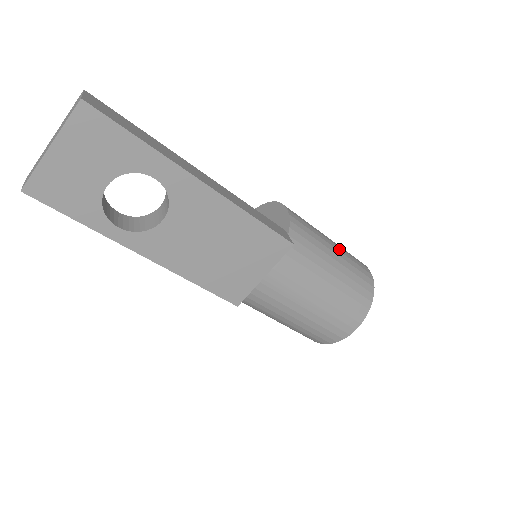
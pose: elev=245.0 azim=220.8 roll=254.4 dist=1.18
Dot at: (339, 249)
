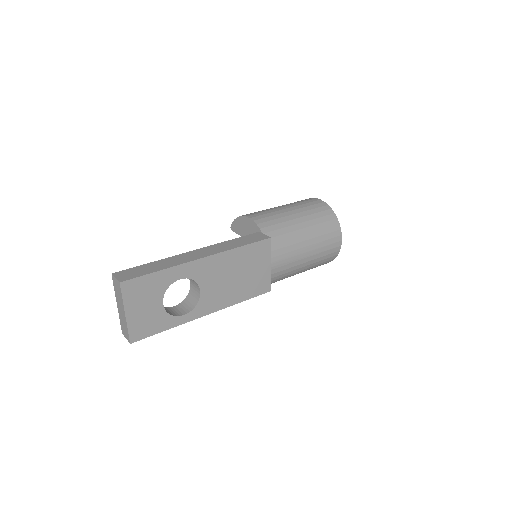
Dot at: (294, 208)
